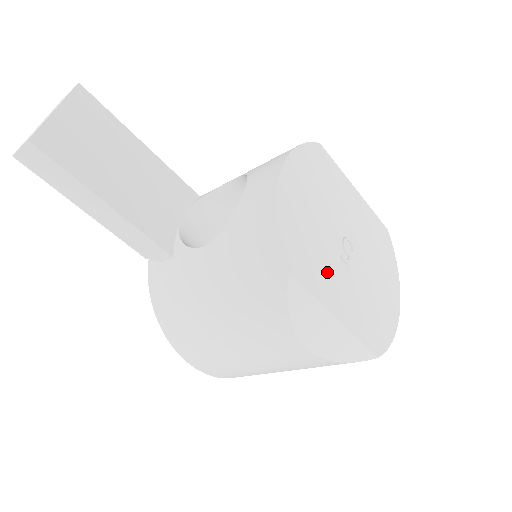
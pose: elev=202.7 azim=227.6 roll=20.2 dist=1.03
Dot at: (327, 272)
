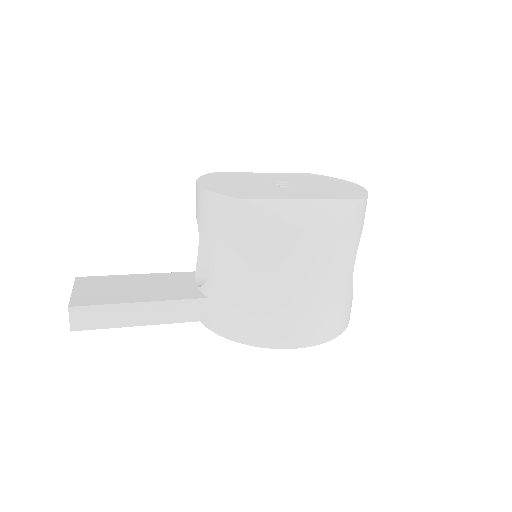
Dot at: (275, 192)
